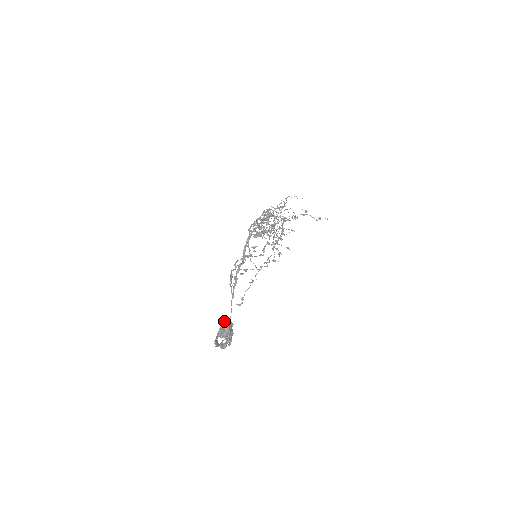
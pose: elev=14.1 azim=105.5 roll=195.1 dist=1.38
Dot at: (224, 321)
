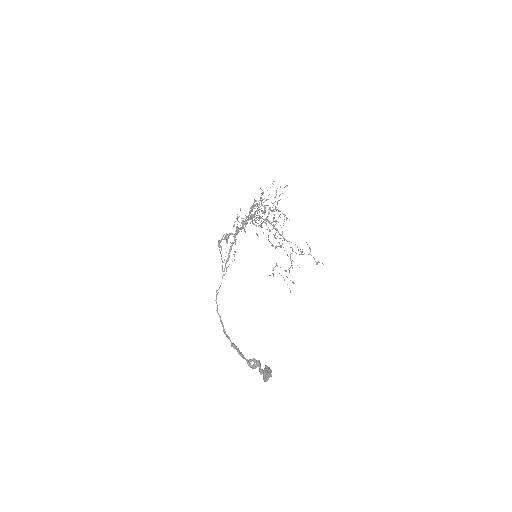
Dot at: (269, 371)
